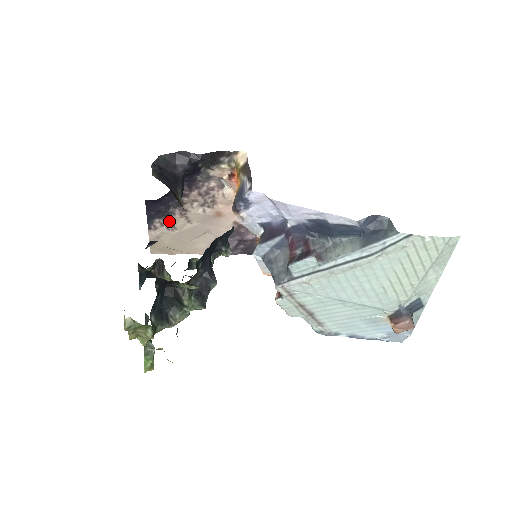
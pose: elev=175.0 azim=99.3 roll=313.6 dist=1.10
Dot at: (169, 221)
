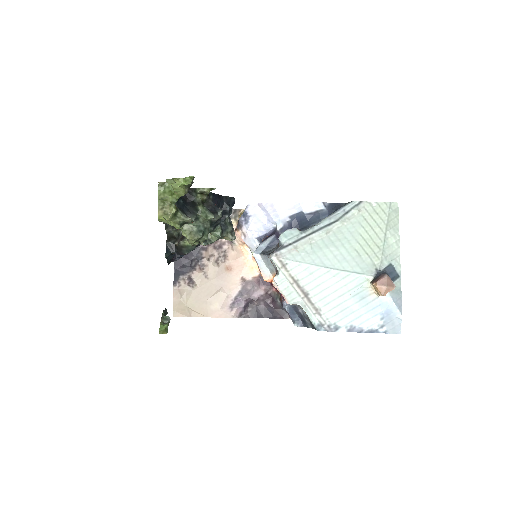
Dot at: (191, 276)
